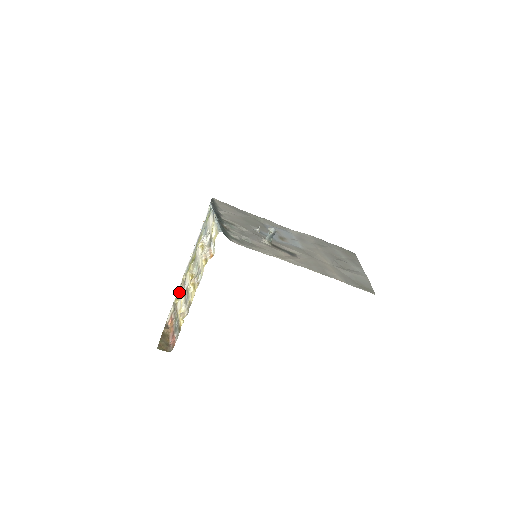
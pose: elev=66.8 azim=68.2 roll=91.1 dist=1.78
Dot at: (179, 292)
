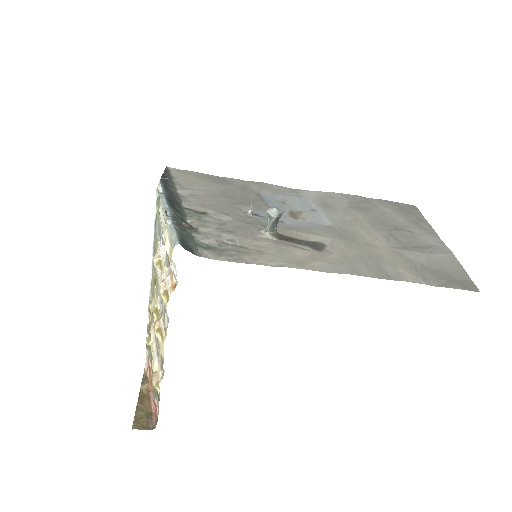
Dot at: (149, 329)
